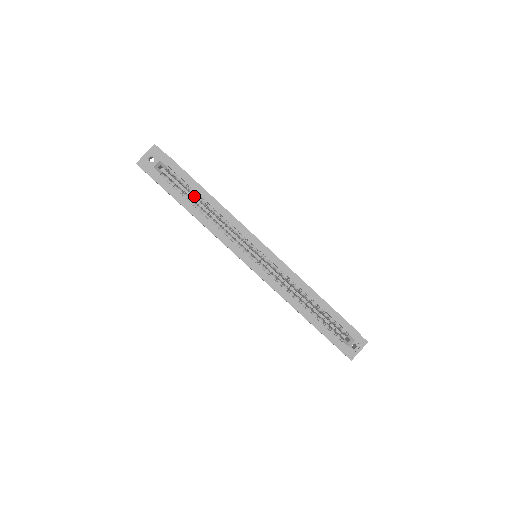
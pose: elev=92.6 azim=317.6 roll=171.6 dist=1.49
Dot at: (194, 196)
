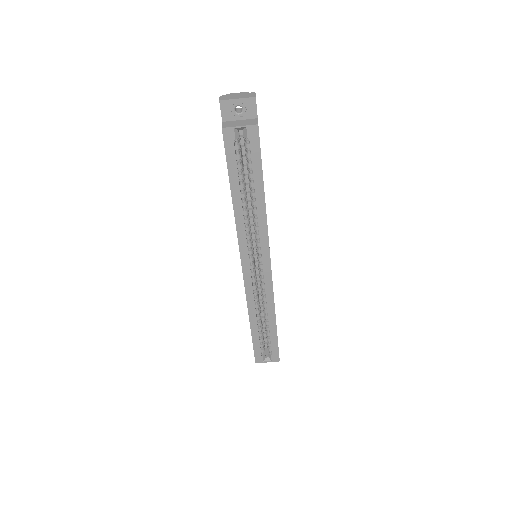
Dot at: (249, 178)
